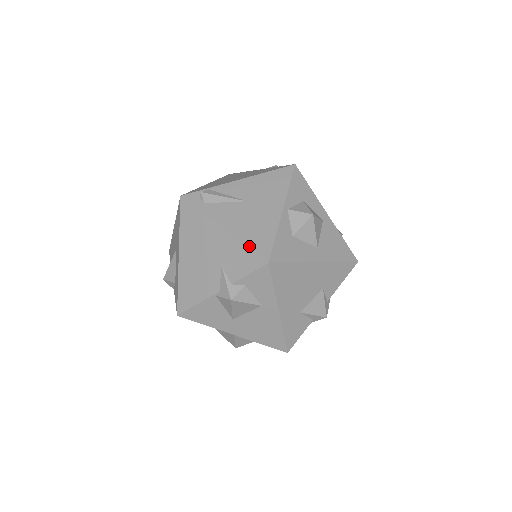
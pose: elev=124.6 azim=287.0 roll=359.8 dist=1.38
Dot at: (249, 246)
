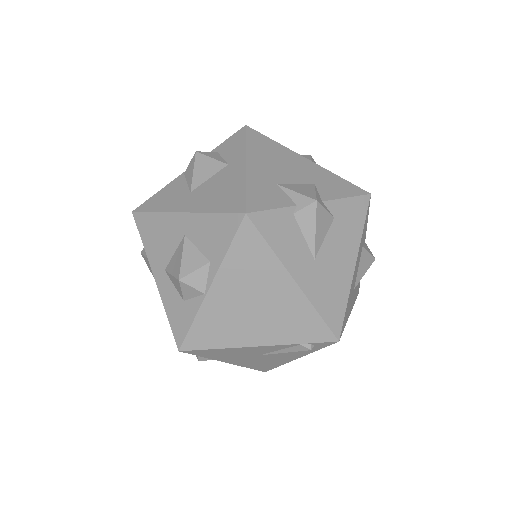
Dot at: occluded
